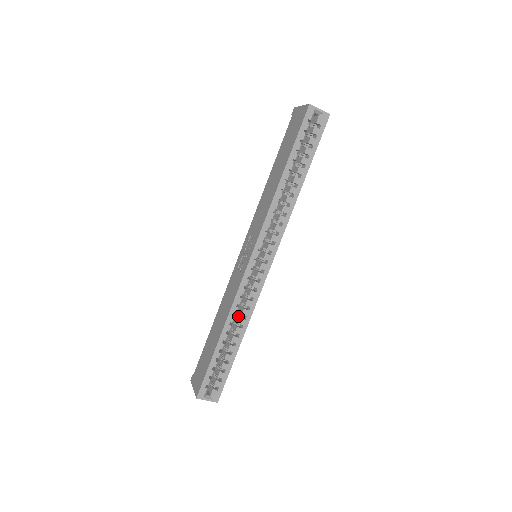
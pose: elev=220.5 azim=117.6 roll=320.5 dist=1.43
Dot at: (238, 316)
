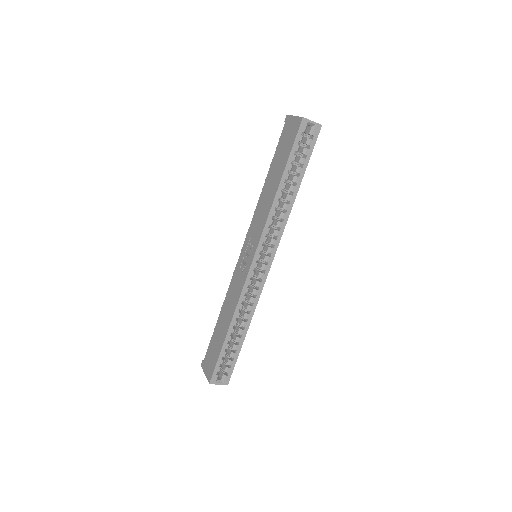
Dot at: (242, 311)
